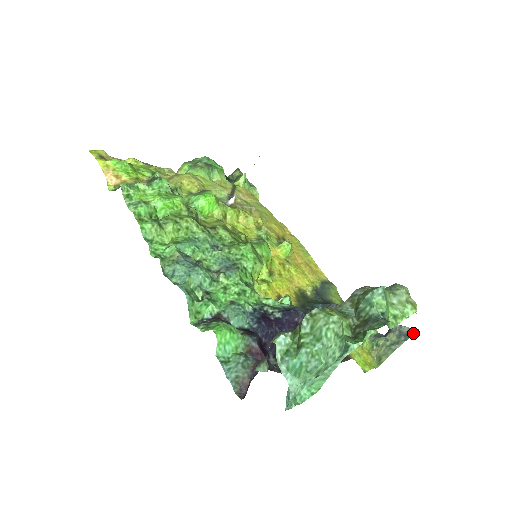
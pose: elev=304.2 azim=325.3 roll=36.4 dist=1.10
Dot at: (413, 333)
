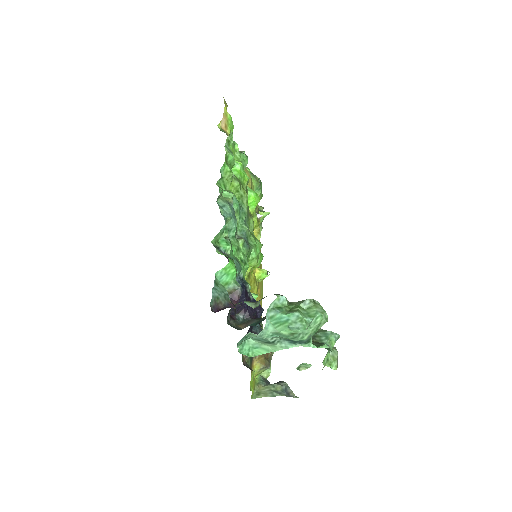
Dot at: (294, 396)
